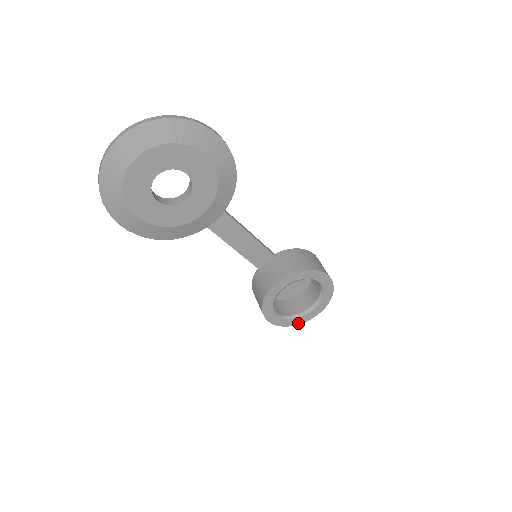
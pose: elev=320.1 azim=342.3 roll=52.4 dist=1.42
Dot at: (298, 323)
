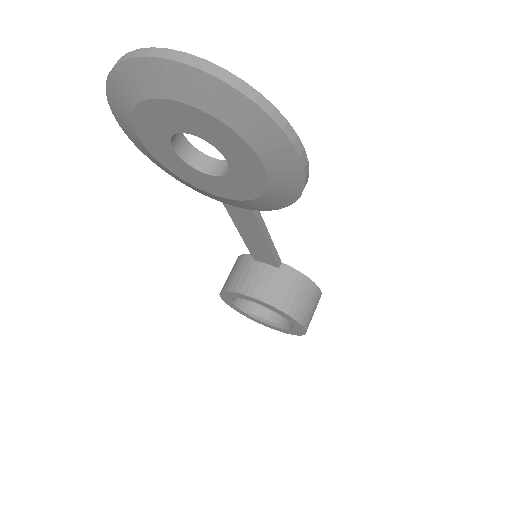
Dot at: (249, 317)
